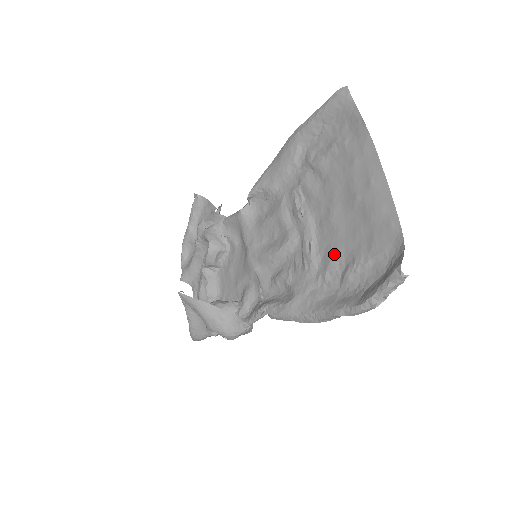
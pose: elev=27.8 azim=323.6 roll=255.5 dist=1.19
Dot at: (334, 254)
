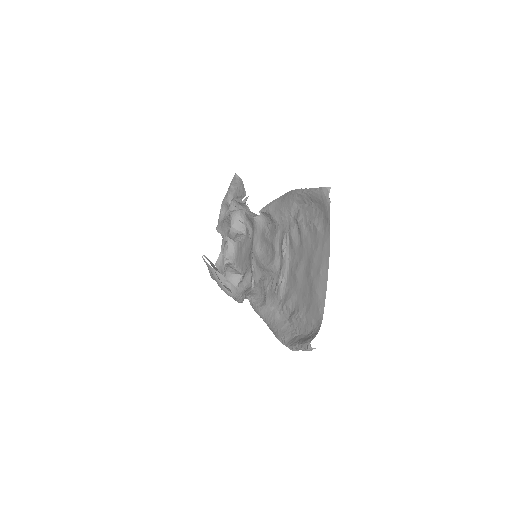
Dot at: (291, 298)
